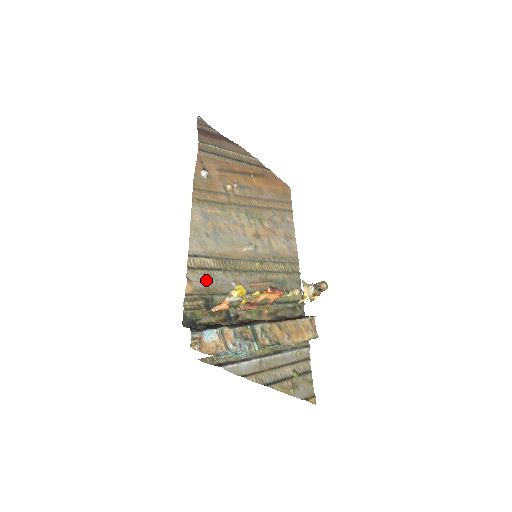
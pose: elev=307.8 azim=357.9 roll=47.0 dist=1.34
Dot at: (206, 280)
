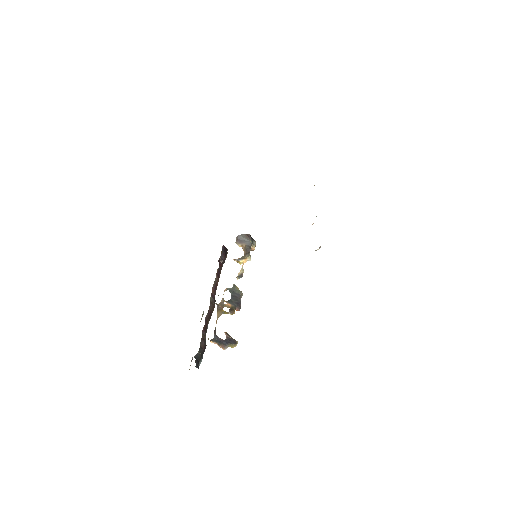
Dot at: occluded
